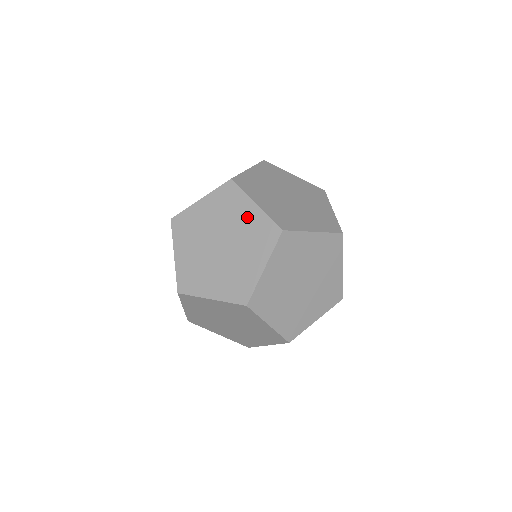
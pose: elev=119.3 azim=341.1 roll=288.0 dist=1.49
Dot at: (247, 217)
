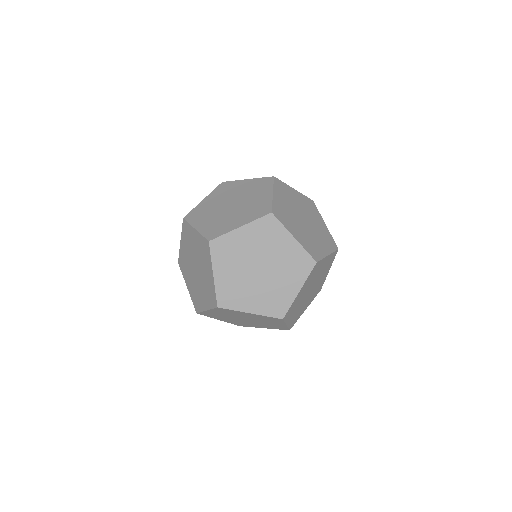
Dot at: (286, 248)
